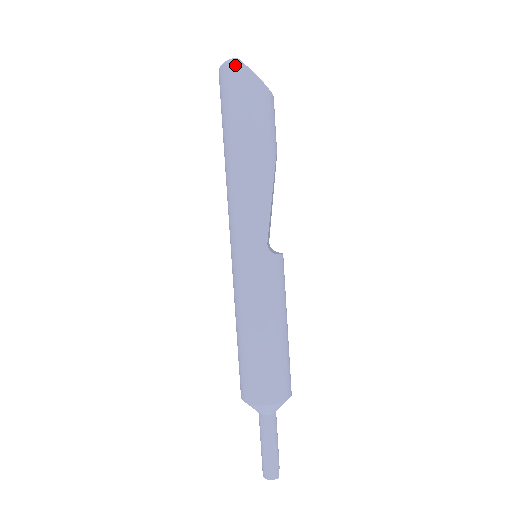
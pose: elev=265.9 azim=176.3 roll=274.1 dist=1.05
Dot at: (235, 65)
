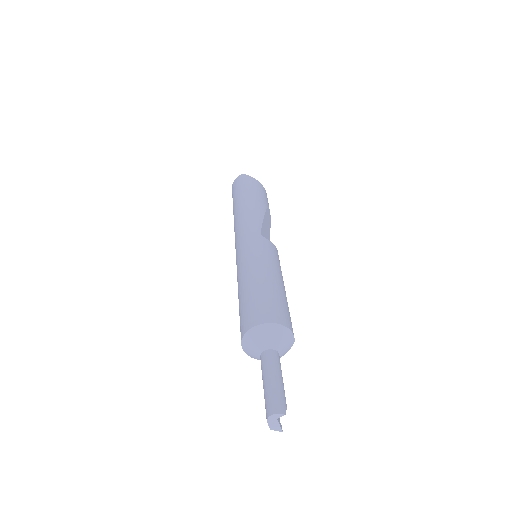
Dot at: (239, 176)
